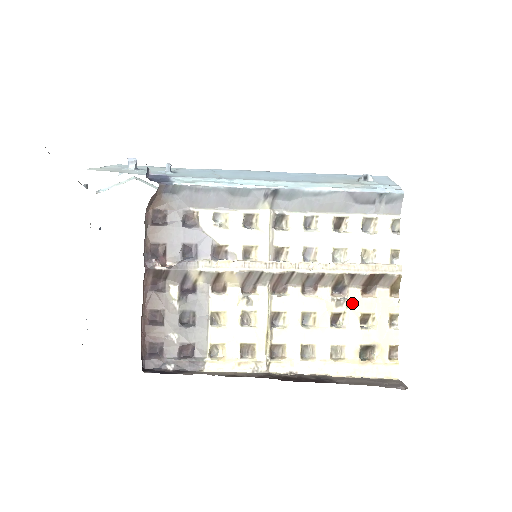
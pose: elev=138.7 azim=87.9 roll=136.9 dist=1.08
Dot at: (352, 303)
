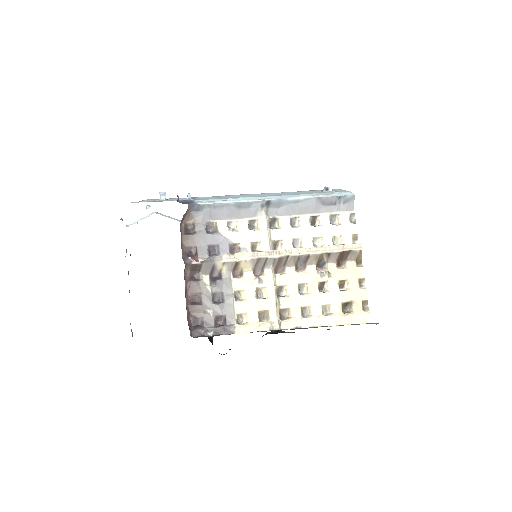
Dot at: (331, 274)
